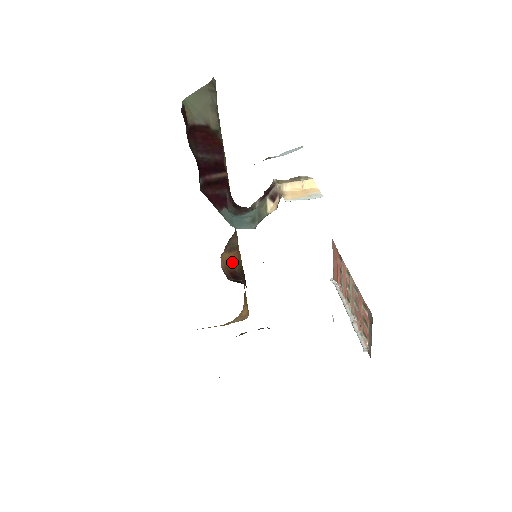
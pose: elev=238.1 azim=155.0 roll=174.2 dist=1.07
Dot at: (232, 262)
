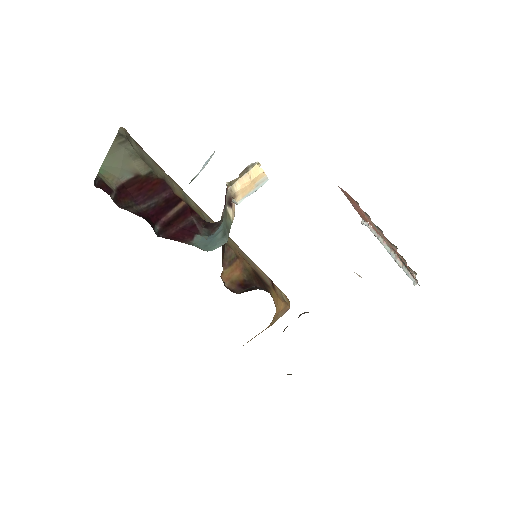
Dot at: (237, 273)
